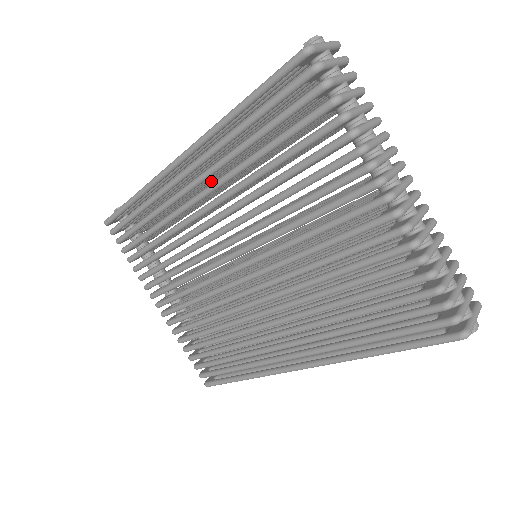
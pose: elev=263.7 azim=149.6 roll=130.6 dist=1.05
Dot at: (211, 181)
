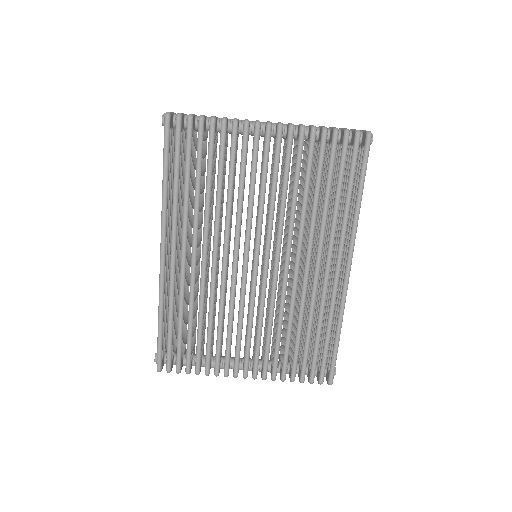
Dot at: (189, 256)
